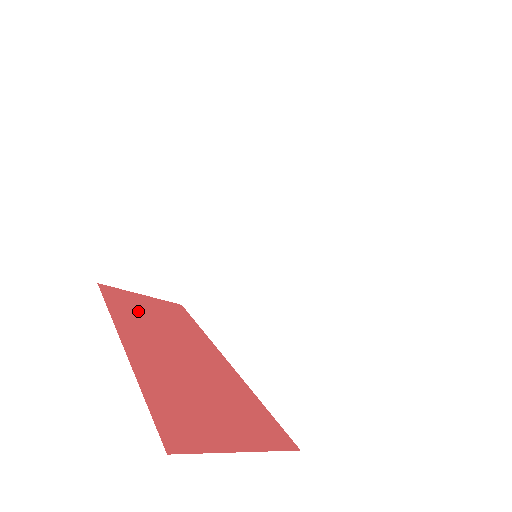
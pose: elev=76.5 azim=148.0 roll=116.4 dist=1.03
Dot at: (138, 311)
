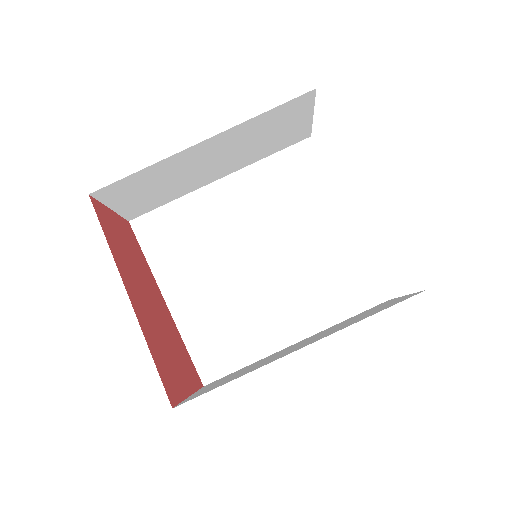
Dot at: (117, 236)
